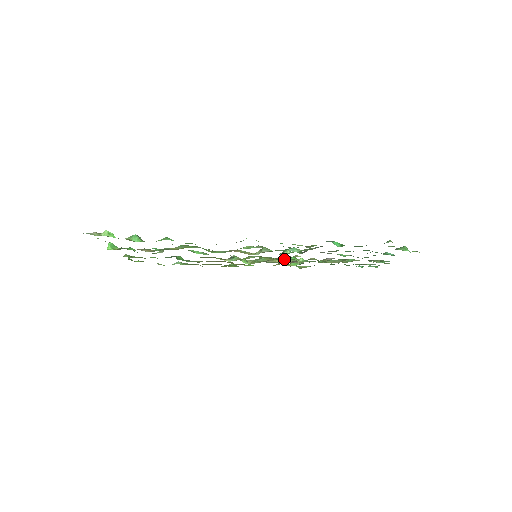
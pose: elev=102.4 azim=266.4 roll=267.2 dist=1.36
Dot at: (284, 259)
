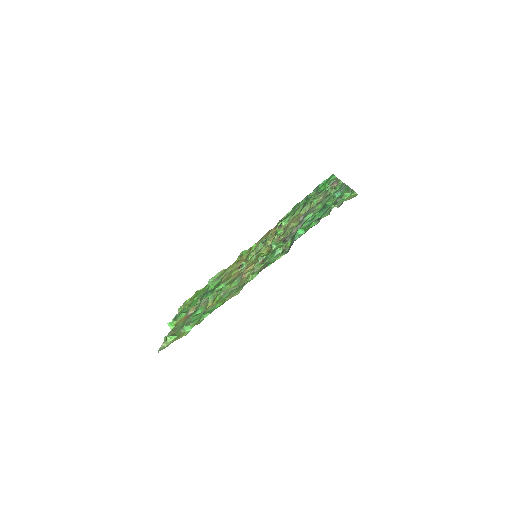
Dot at: (273, 238)
